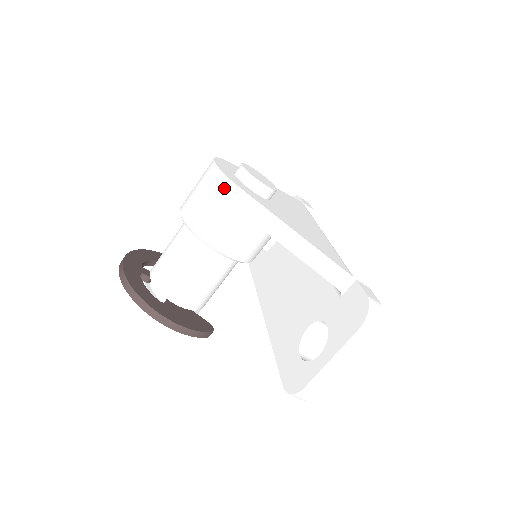
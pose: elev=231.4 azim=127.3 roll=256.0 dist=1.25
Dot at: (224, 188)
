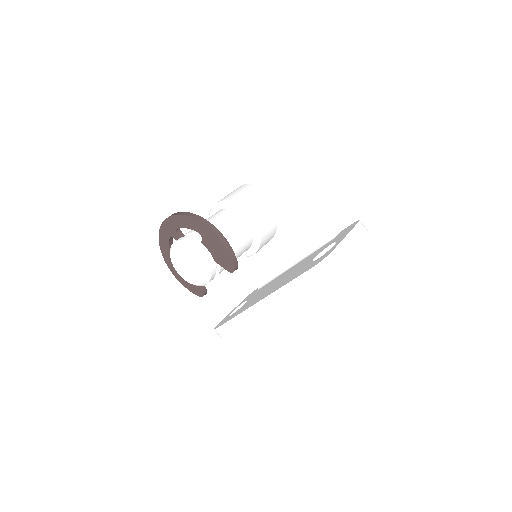
Dot at: (252, 187)
